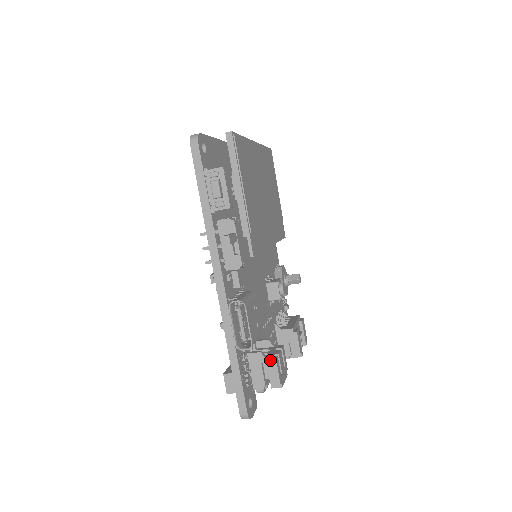
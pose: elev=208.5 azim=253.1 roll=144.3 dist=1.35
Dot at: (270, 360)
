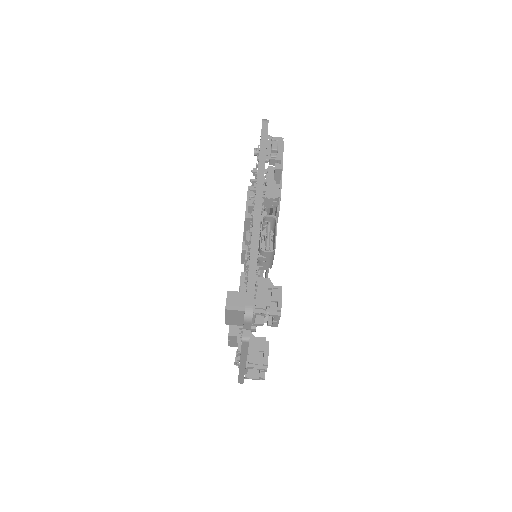
Dot at: (277, 286)
